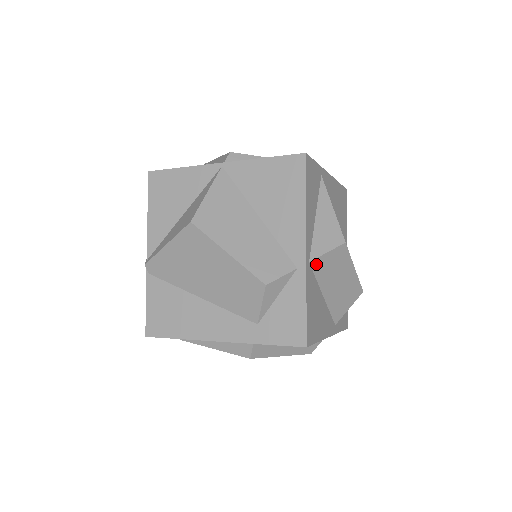
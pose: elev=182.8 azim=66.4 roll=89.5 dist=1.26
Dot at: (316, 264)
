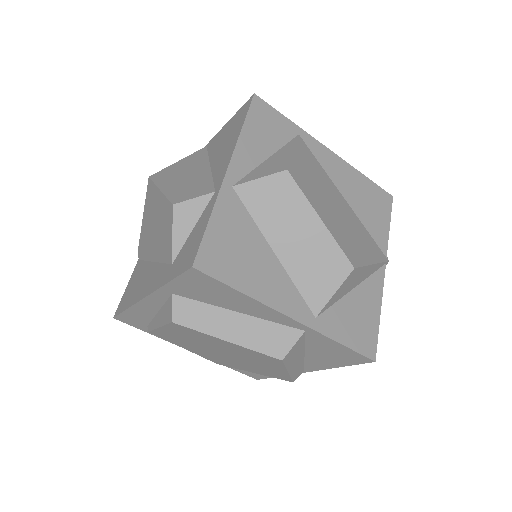
Dot at: (245, 193)
